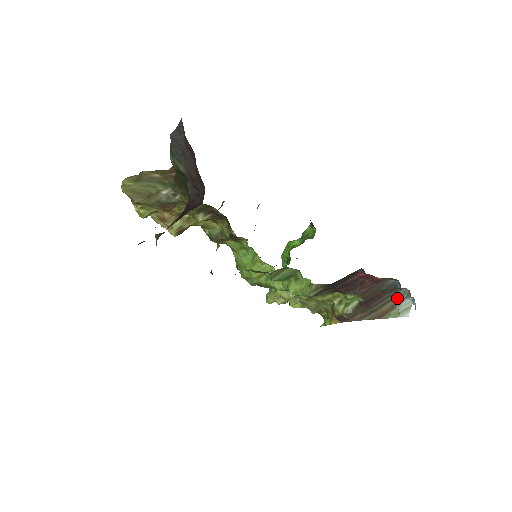
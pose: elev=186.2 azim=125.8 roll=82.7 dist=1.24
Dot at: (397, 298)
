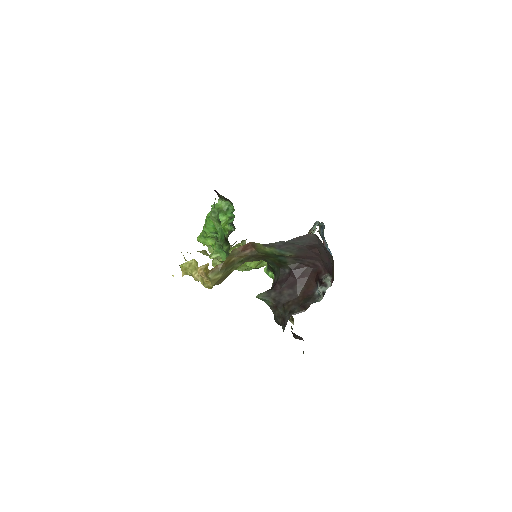
Dot at: (312, 228)
